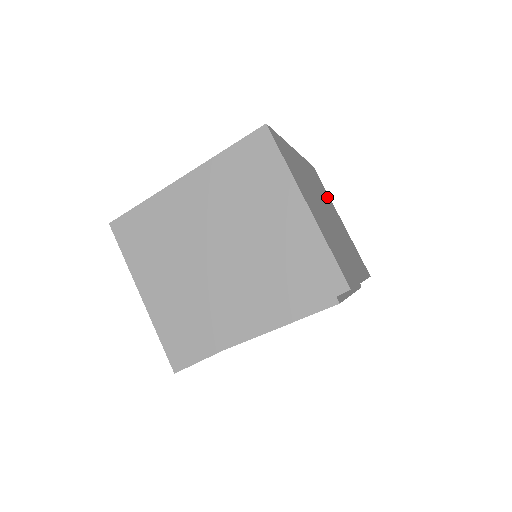
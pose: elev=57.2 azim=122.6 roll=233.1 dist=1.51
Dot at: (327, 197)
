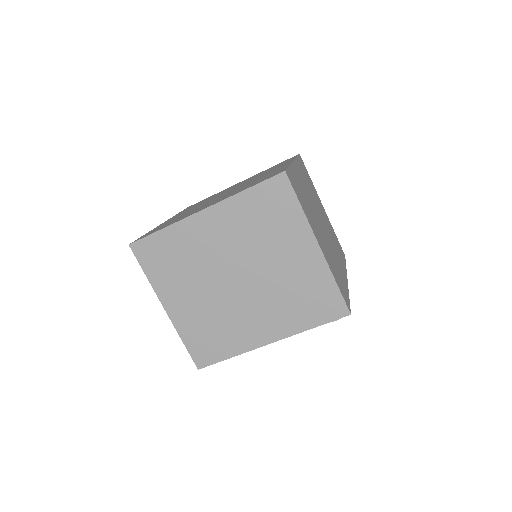
Dot at: (313, 189)
